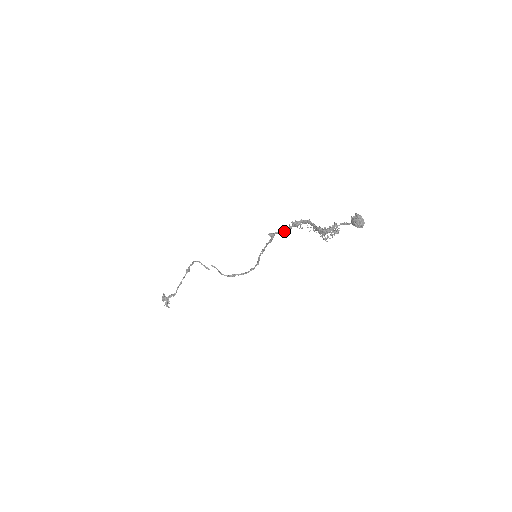
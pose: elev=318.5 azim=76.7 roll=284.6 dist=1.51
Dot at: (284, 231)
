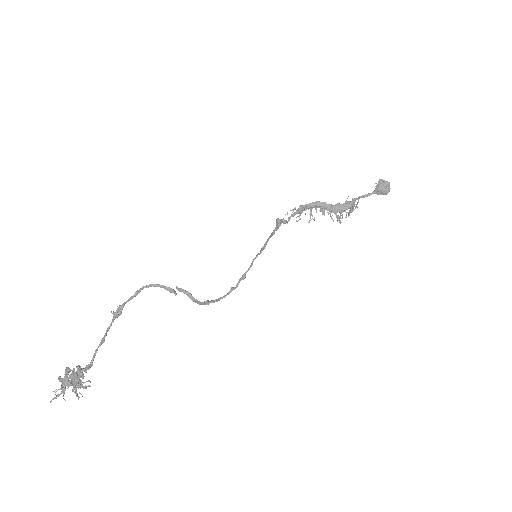
Dot at: (286, 220)
